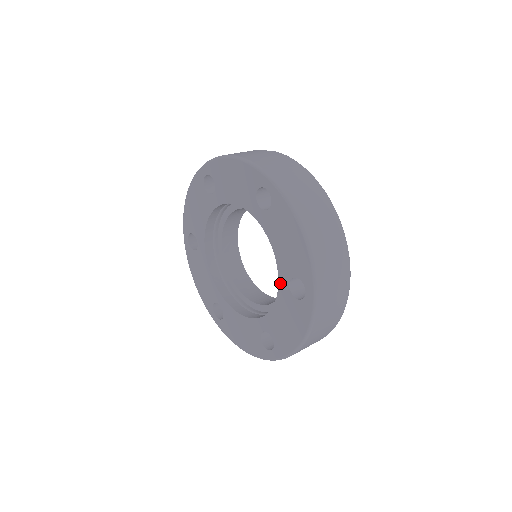
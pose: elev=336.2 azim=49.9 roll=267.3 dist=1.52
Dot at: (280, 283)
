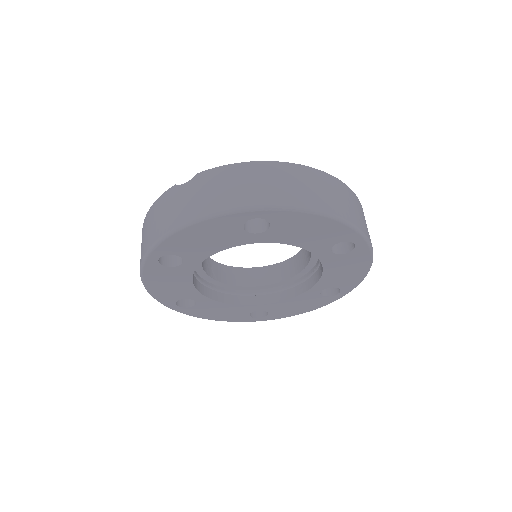
Dot at: (321, 257)
